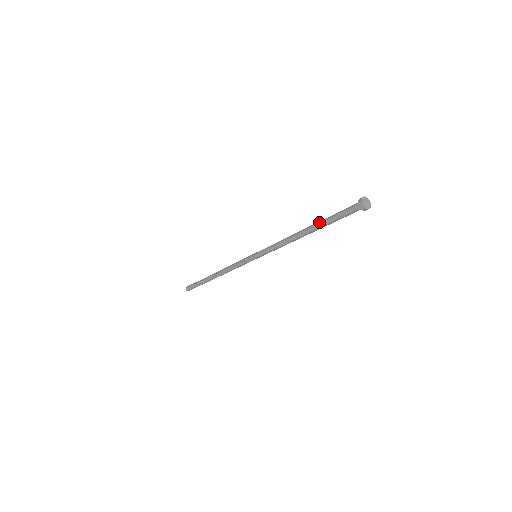
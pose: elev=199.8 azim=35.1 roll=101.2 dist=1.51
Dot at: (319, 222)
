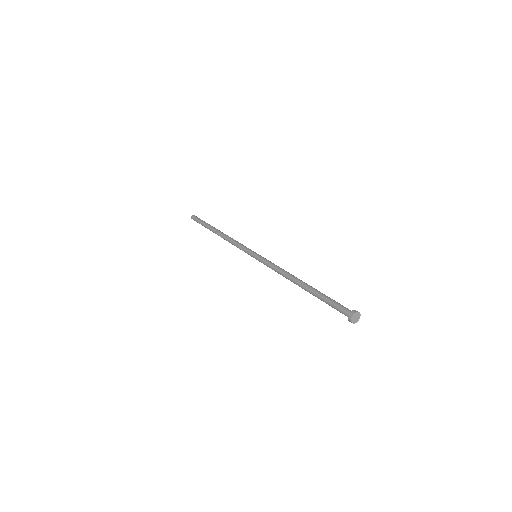
Dot at: (313, 294)
